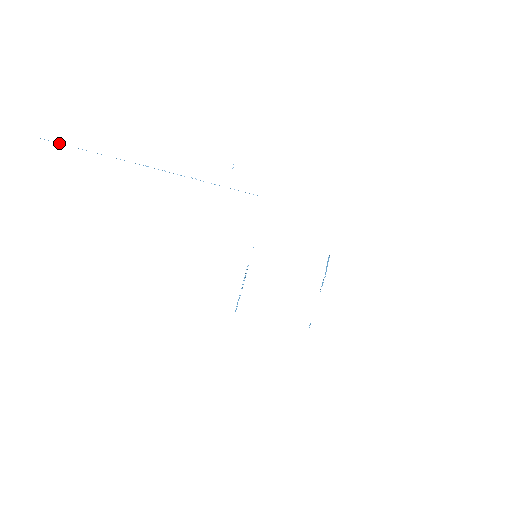
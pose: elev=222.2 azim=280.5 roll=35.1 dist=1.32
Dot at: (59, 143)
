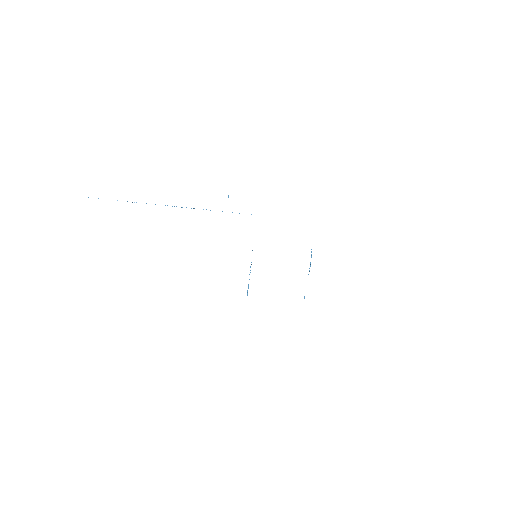
Dot at: occluded
